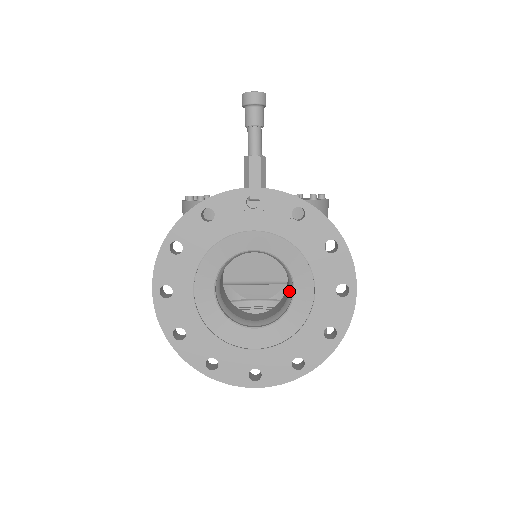
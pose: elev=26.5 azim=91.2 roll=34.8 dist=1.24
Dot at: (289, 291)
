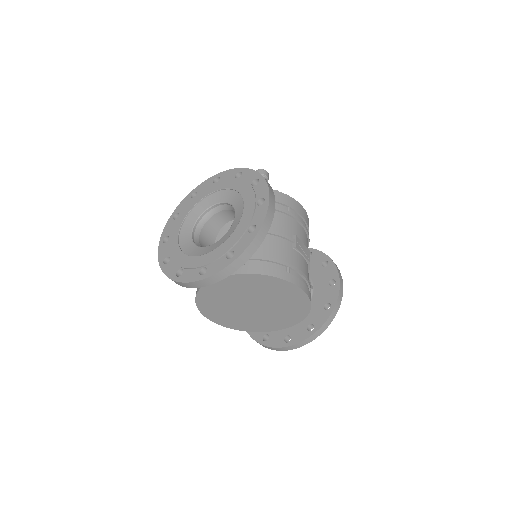
Dot at: occluded
